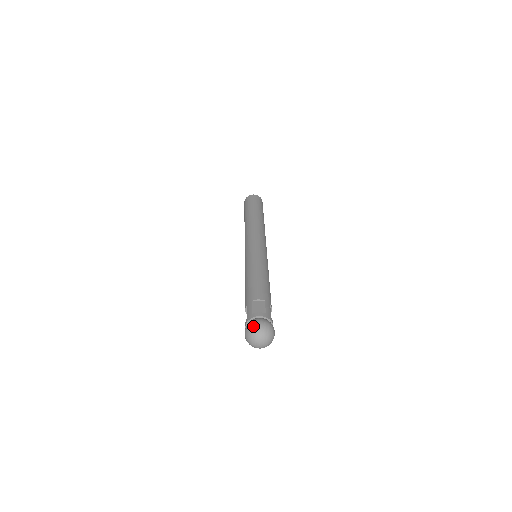
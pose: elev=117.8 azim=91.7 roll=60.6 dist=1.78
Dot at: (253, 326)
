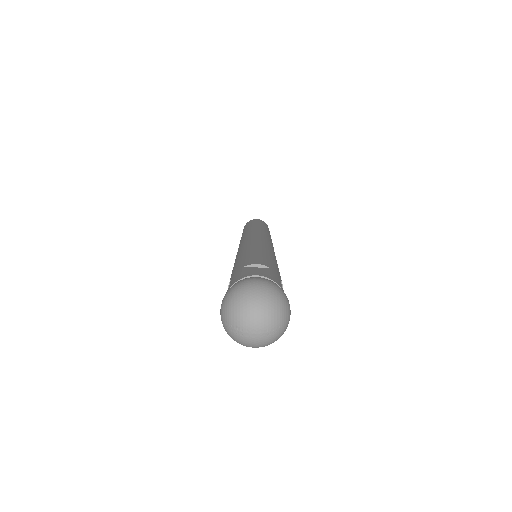
Dot at: (240, 284)
